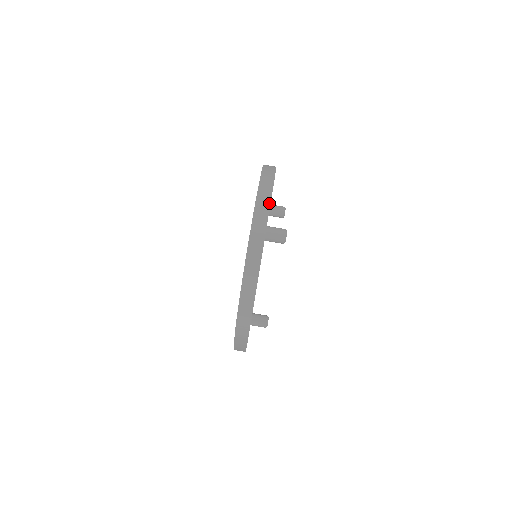
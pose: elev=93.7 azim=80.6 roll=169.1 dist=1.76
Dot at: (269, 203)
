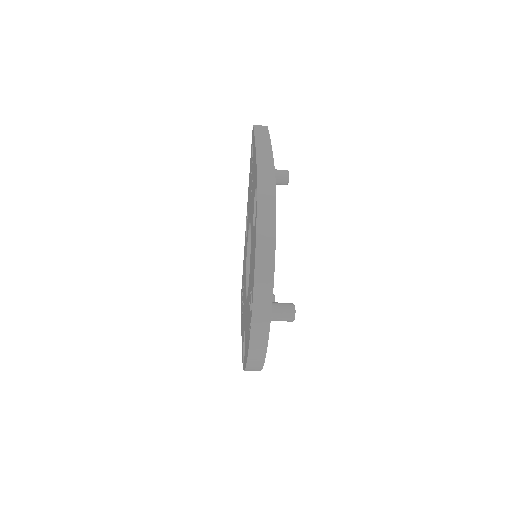
Dot at: (271, 295)
